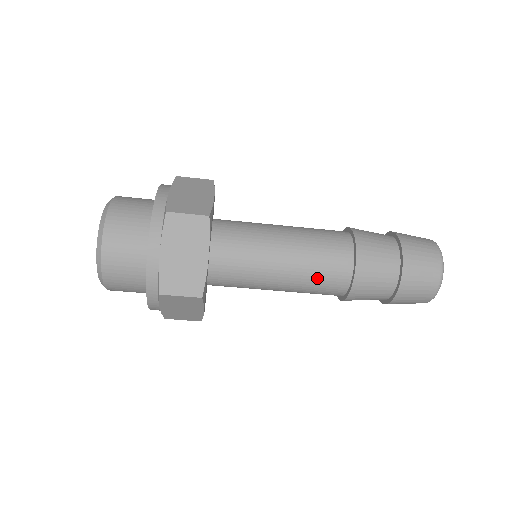
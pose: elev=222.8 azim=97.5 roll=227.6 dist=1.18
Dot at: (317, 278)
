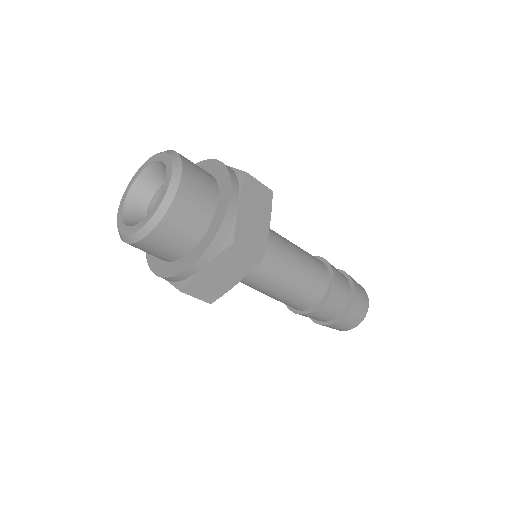
Dot at: (309, 282)
